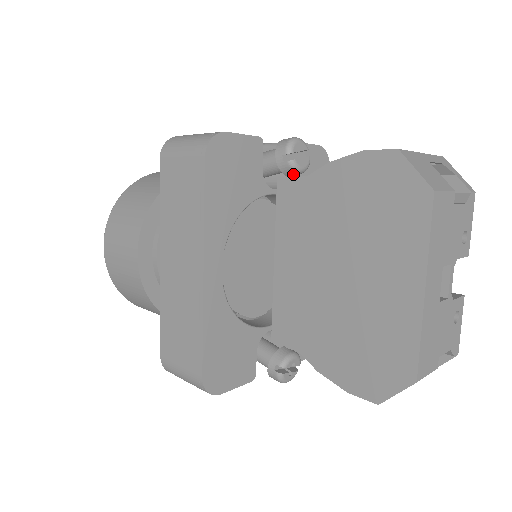
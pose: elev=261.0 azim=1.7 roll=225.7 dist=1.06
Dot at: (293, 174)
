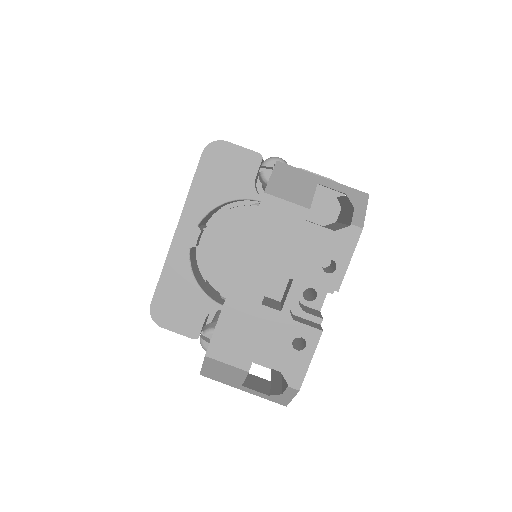
Dot at: (266, 185)
